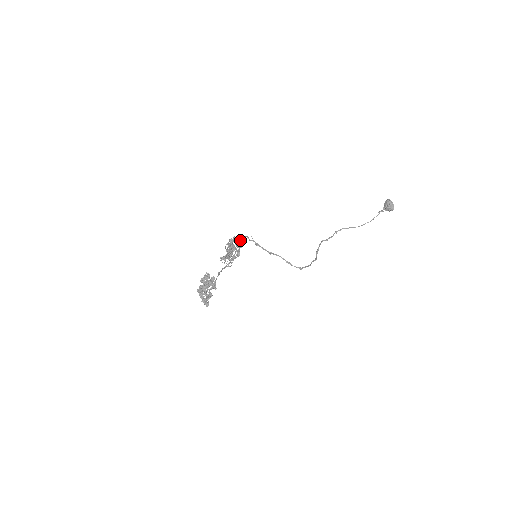
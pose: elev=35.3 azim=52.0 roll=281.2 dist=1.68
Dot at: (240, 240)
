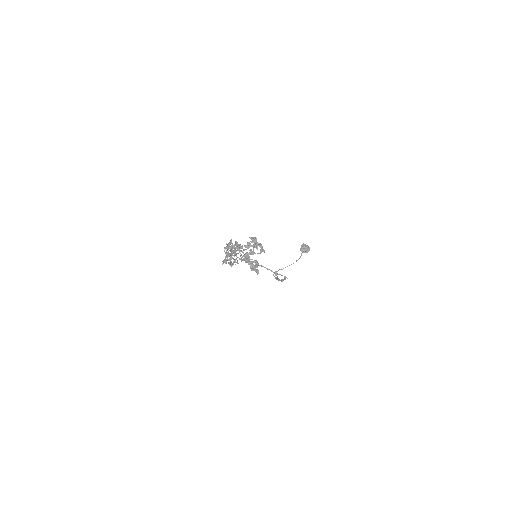
Dot at: (234, 246)
